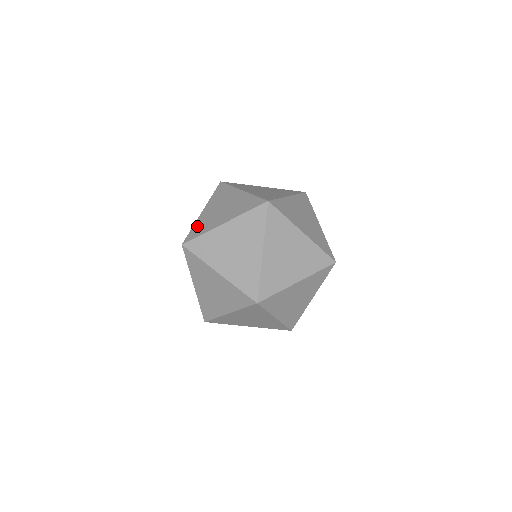
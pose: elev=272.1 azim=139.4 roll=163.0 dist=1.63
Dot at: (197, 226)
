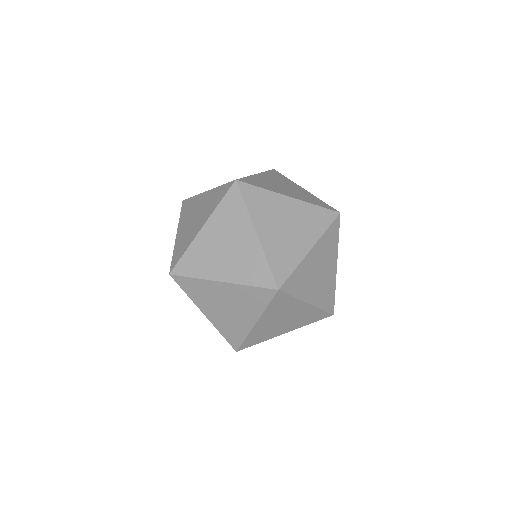
Dot at: (177, 249)
